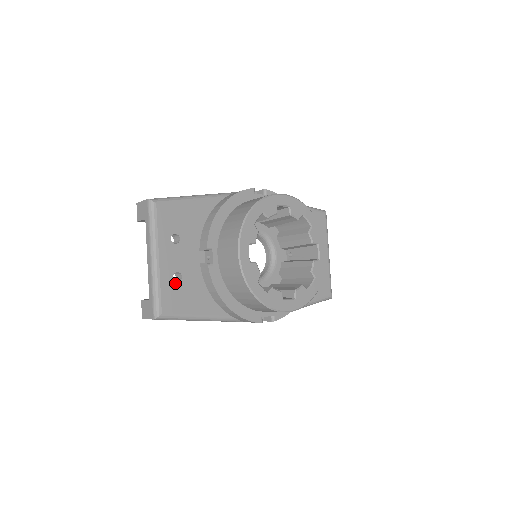
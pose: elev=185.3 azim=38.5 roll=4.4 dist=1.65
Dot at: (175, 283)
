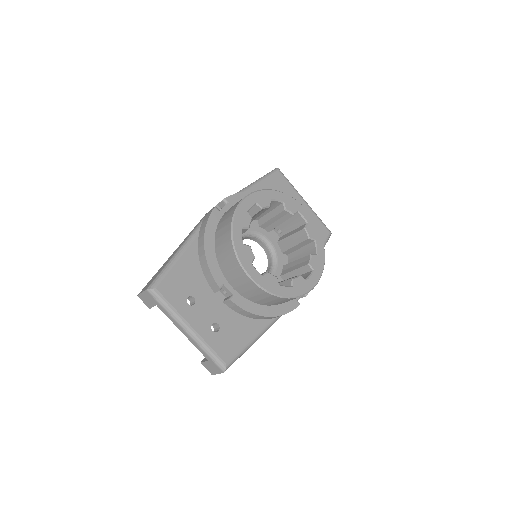
Dot at: (217, 333)
